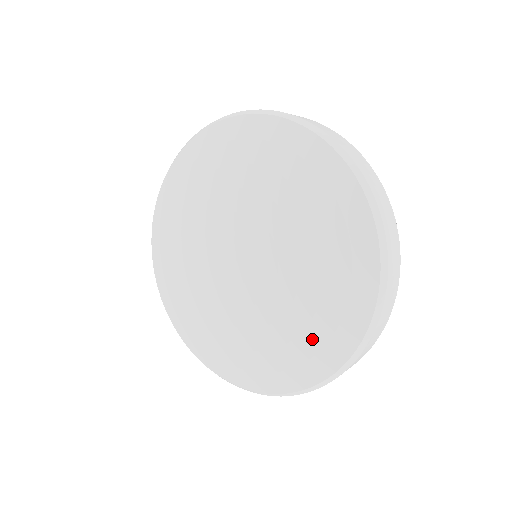
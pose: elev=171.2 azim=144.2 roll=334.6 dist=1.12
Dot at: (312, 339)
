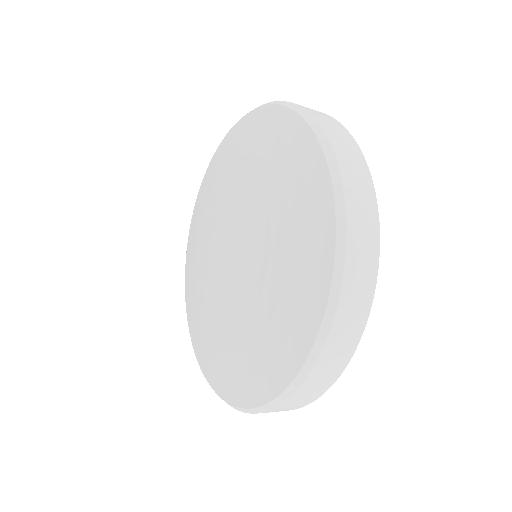
Dot at: (272, 340)
